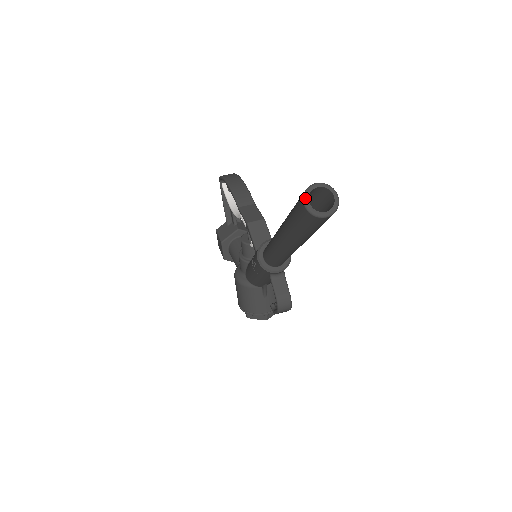
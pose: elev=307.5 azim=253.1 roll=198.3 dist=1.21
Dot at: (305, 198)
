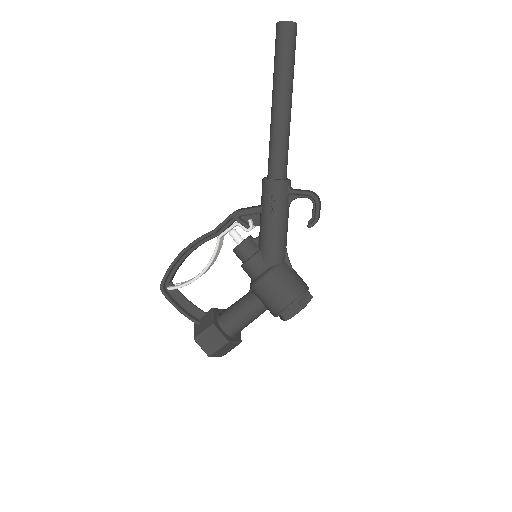
Dot at: (282, 21)
